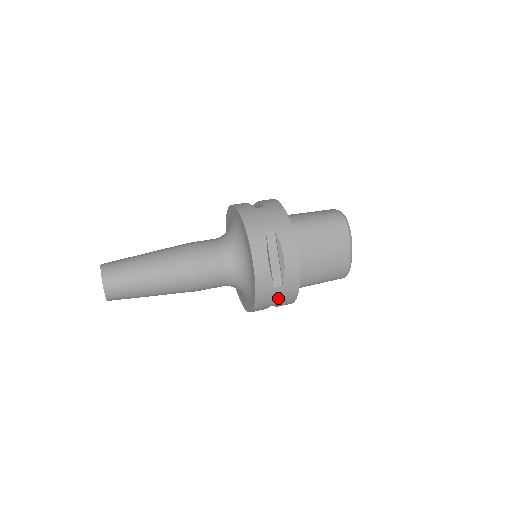
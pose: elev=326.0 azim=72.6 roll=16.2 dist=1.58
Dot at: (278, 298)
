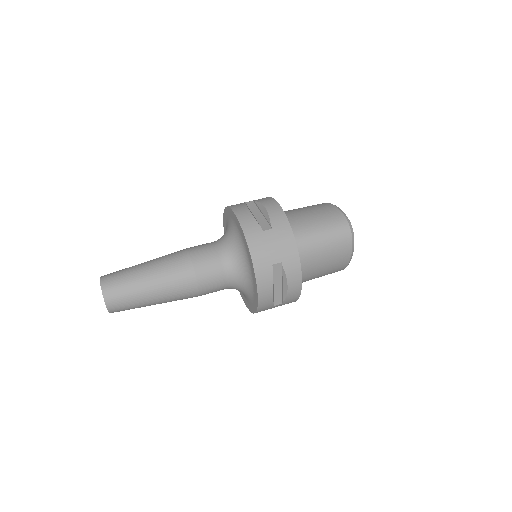
Dot at: occluded
